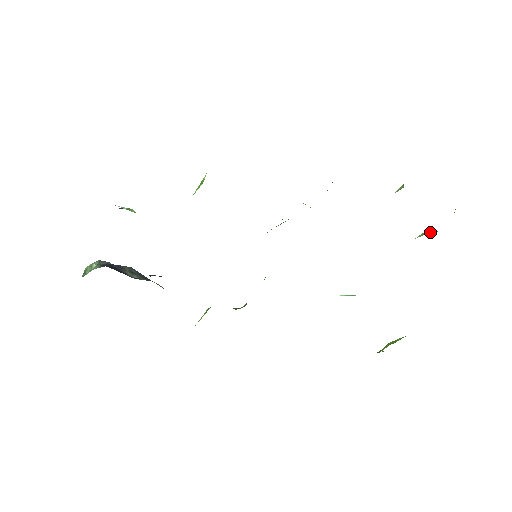
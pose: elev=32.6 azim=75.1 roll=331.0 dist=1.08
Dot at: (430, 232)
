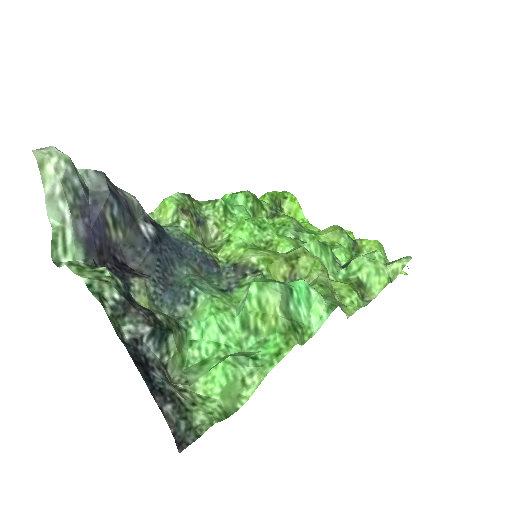
Dot at: occluded
